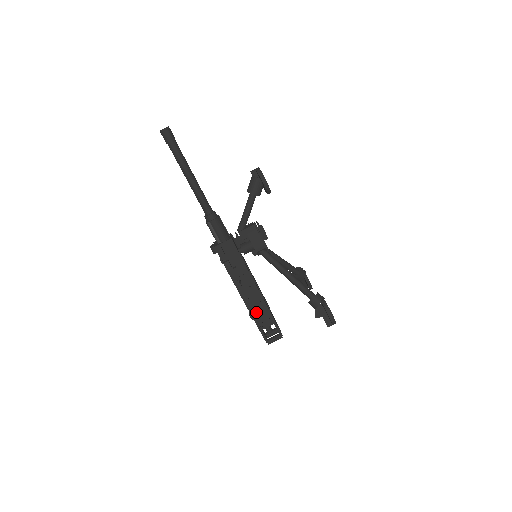
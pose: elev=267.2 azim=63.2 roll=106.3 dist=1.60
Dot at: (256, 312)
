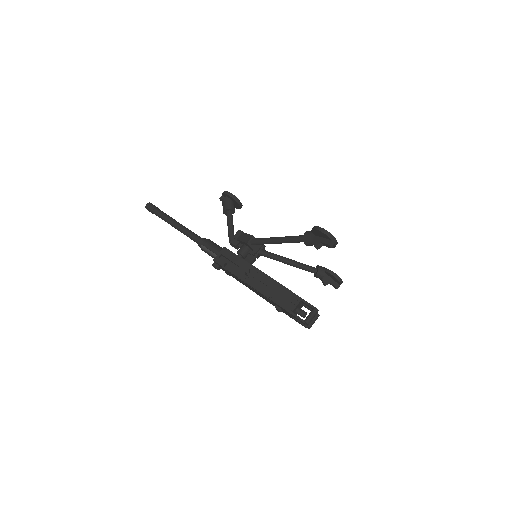
Dot at: (277, 297)
